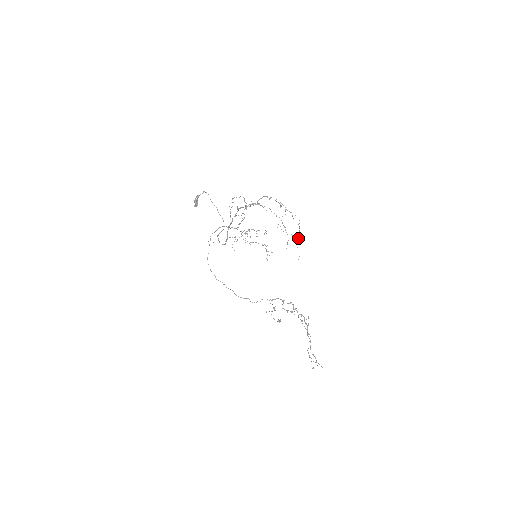
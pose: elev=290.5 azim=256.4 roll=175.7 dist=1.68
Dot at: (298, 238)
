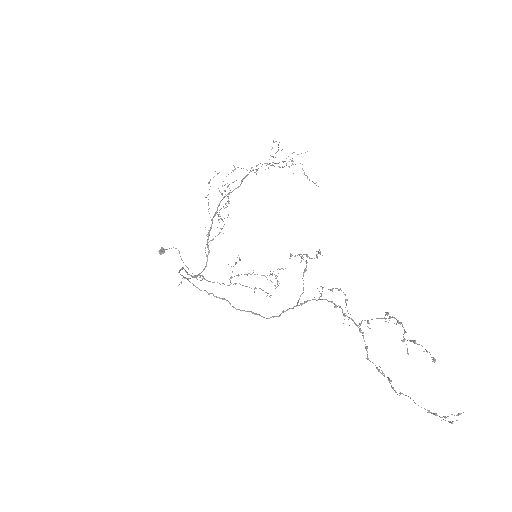
Dot at: (307, 177)
